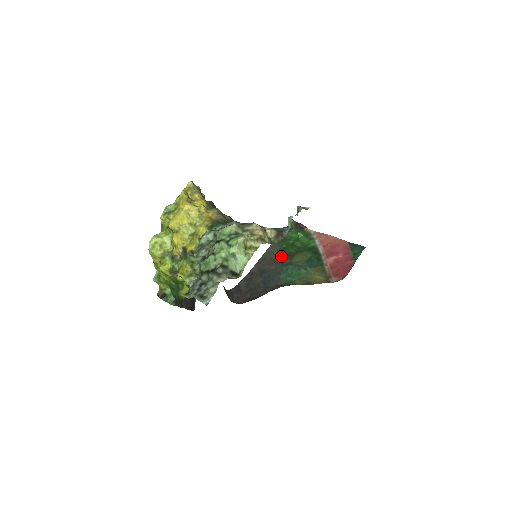
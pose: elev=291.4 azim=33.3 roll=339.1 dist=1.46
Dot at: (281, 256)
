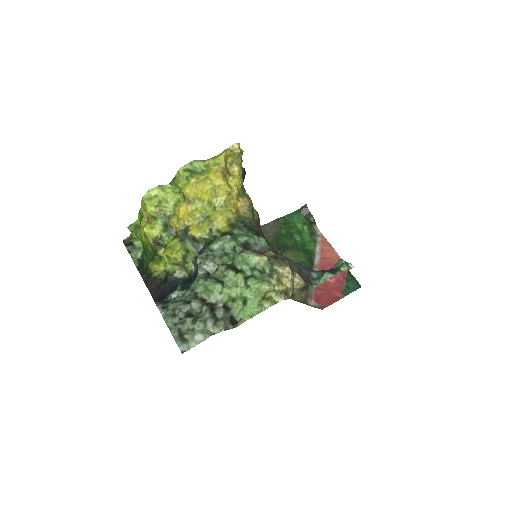
Dot at: (274, 242)
